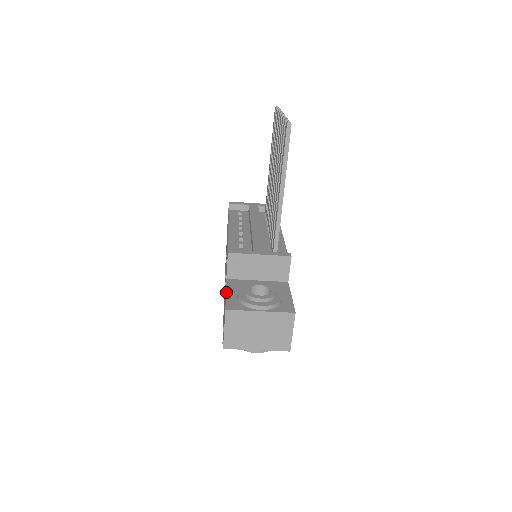
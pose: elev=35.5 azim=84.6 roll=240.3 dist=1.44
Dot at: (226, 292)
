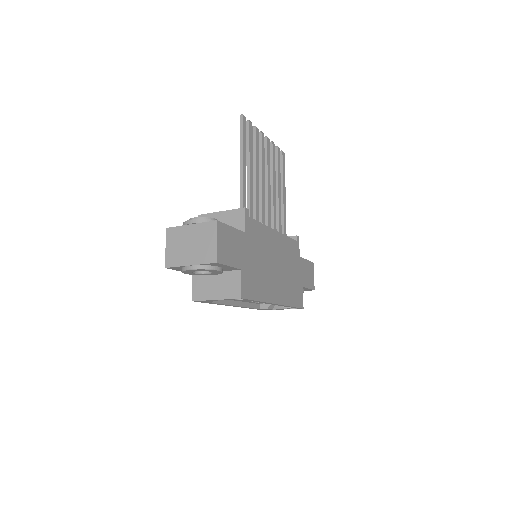
Dot at: occluded
